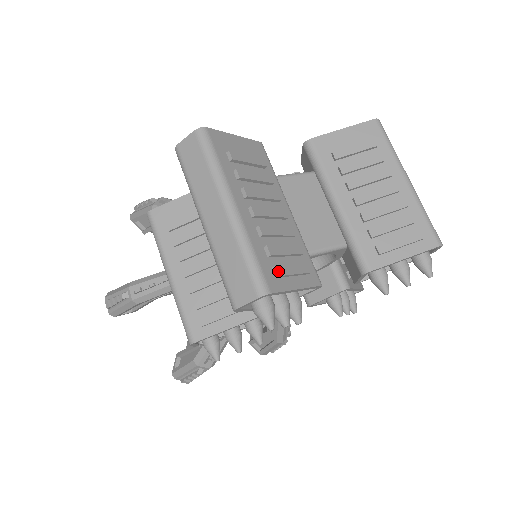
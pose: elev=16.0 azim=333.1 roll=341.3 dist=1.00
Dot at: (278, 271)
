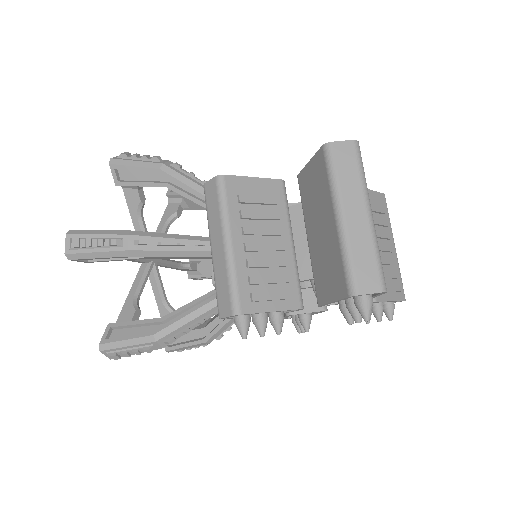
Dot at: occluded
